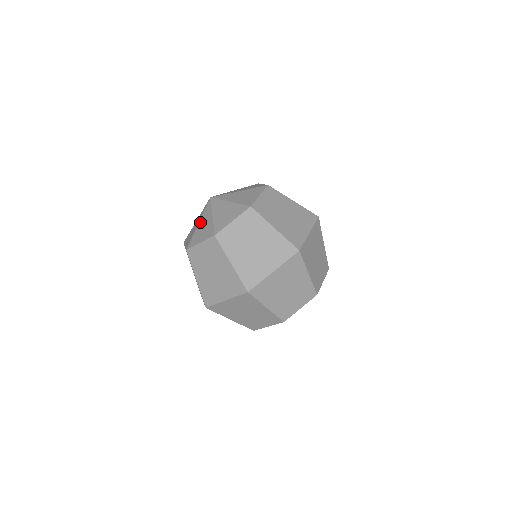
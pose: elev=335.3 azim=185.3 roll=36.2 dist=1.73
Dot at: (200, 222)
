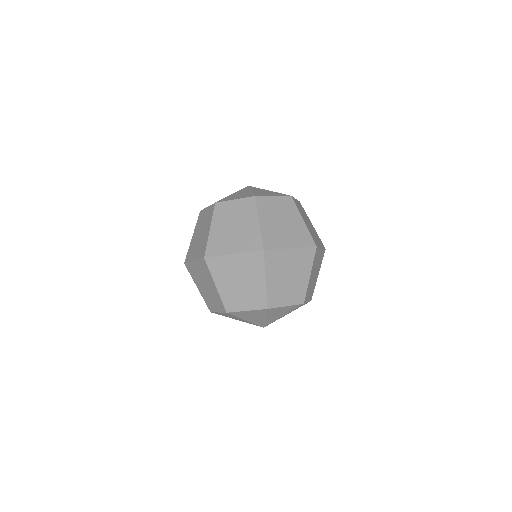
Dot at: (254, 190)
